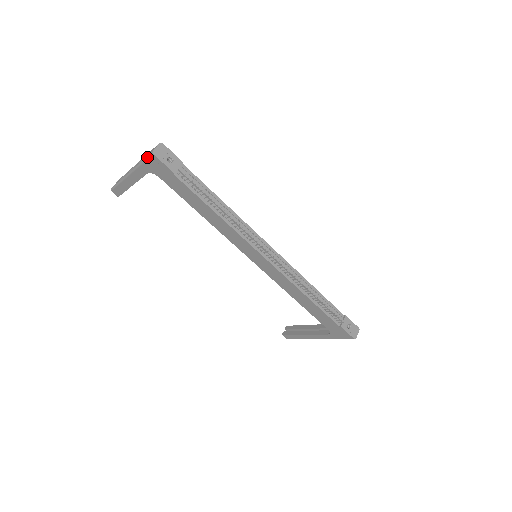
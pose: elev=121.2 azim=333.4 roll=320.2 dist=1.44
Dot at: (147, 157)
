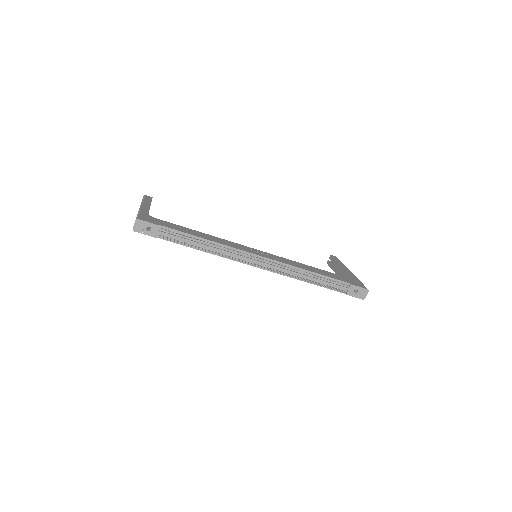
Dot at: occluded
